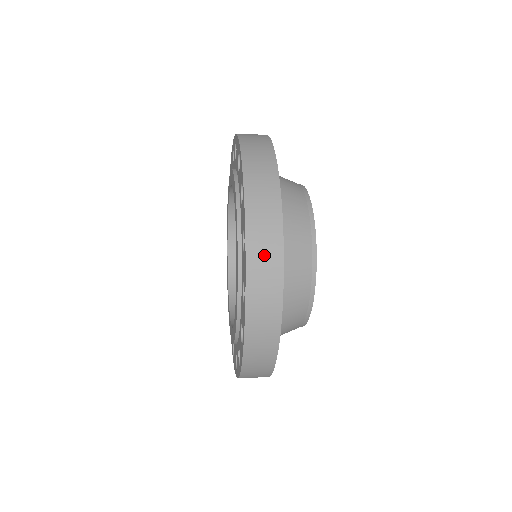
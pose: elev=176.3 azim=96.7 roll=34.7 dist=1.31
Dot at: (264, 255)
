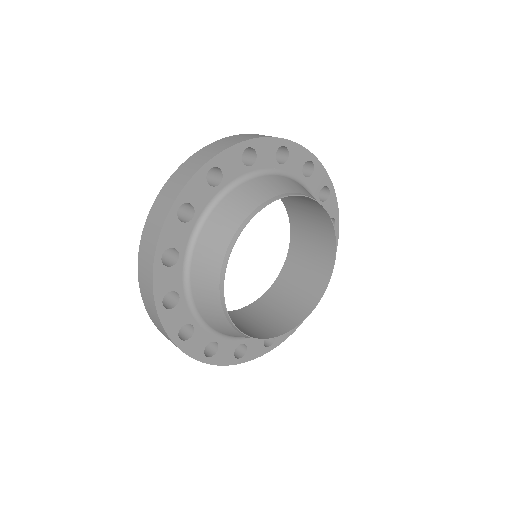
Dot at: (187, 170)
